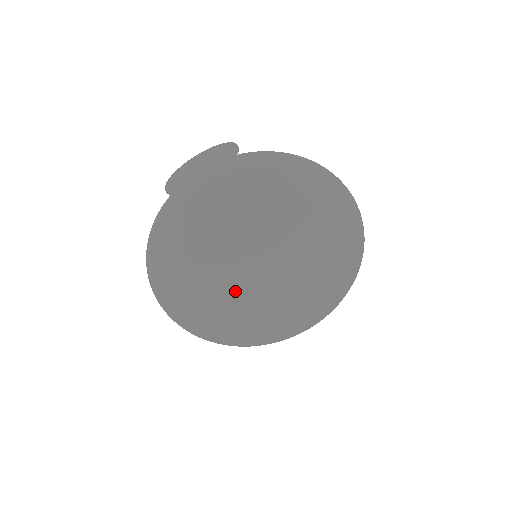
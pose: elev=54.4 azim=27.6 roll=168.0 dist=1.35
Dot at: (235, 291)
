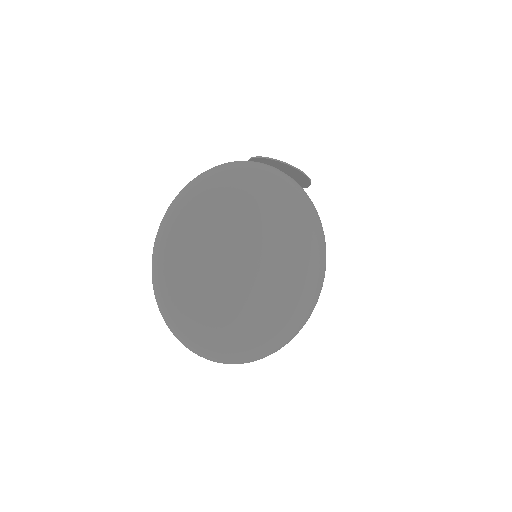
Dot at: (230, 260)
